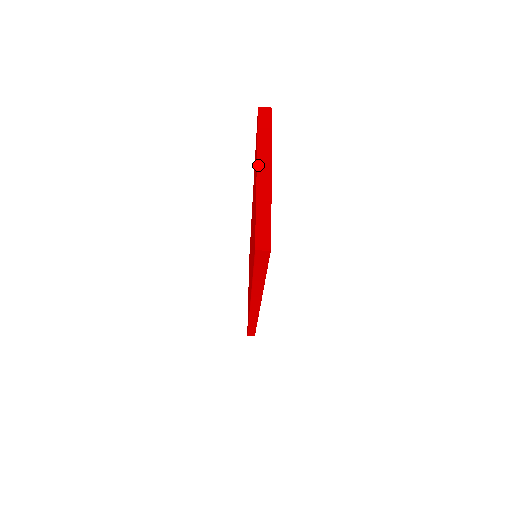
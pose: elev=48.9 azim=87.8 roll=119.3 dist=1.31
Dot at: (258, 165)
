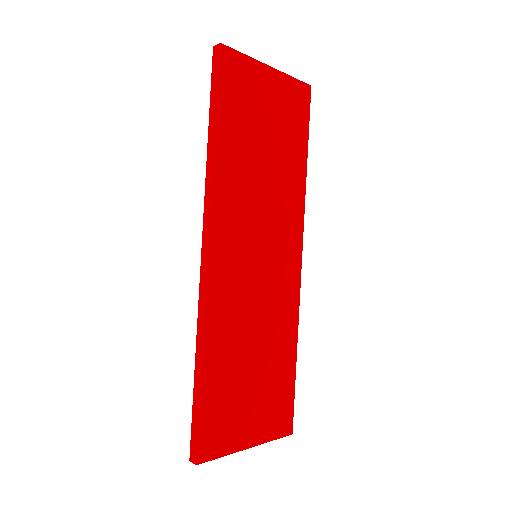
Dot at: occluded
